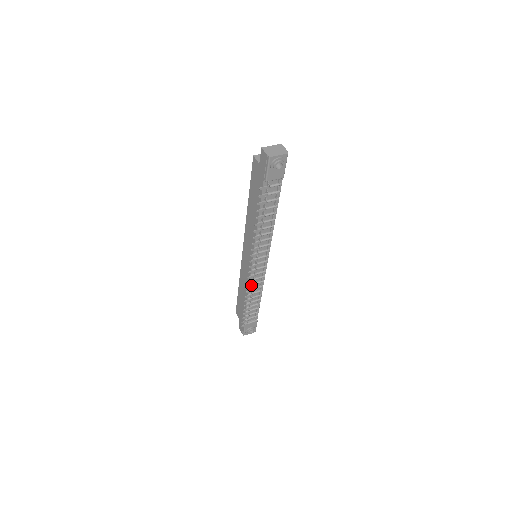
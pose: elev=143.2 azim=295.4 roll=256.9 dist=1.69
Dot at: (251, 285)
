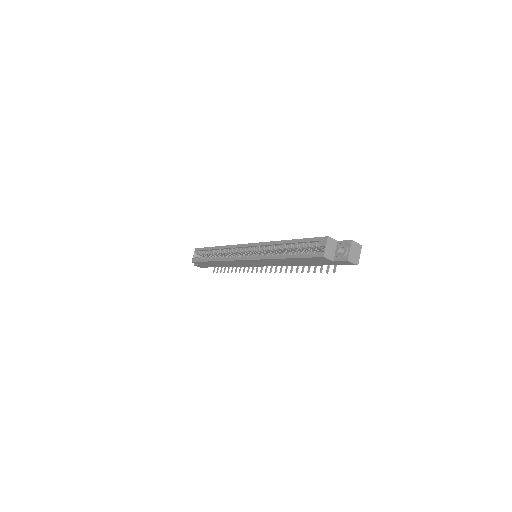
Dot at: (249, 268)
